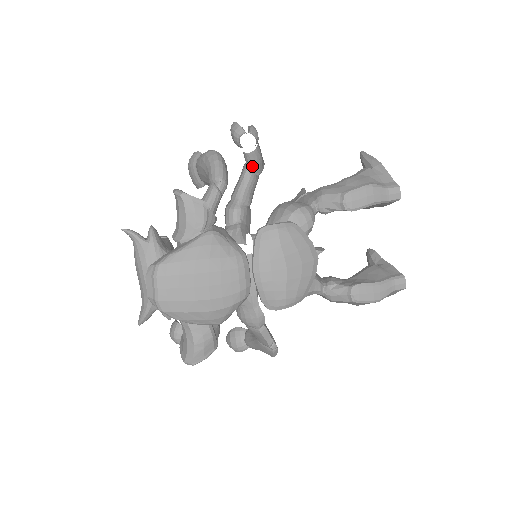
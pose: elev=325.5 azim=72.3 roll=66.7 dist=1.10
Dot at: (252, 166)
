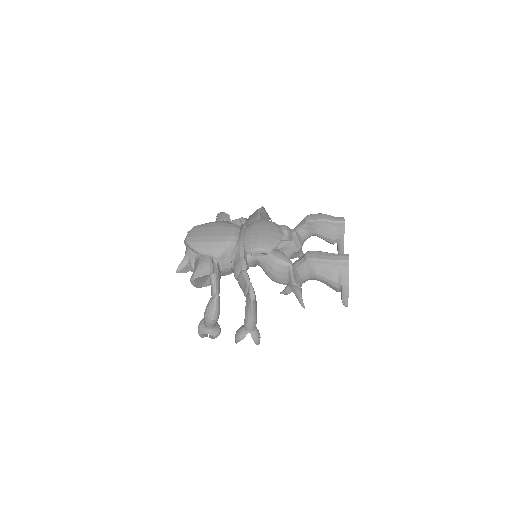
Dot at: occluded
